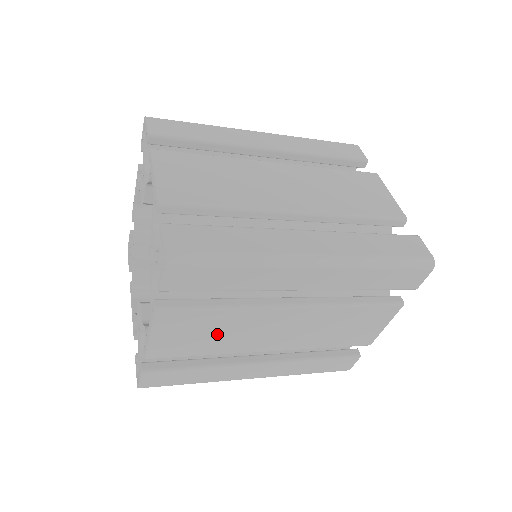
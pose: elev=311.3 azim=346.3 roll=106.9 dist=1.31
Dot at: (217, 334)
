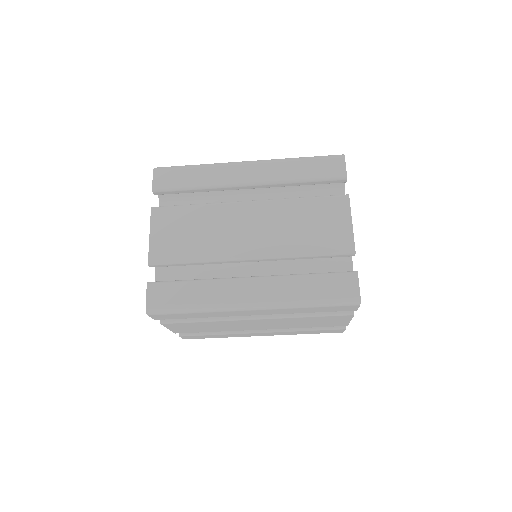
Dot at: (212, 327)
